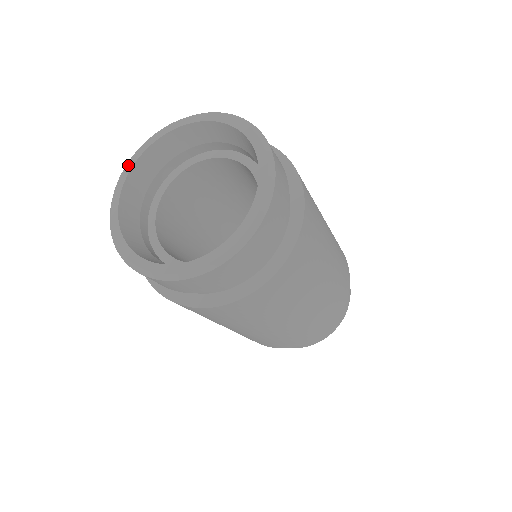
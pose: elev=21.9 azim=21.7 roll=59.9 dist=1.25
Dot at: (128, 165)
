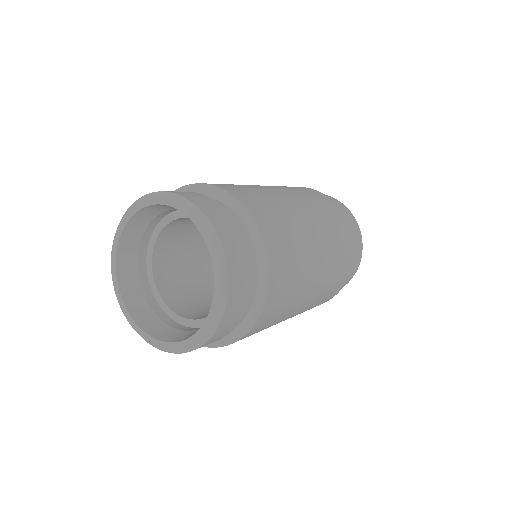
Dot at: (113, 274)
